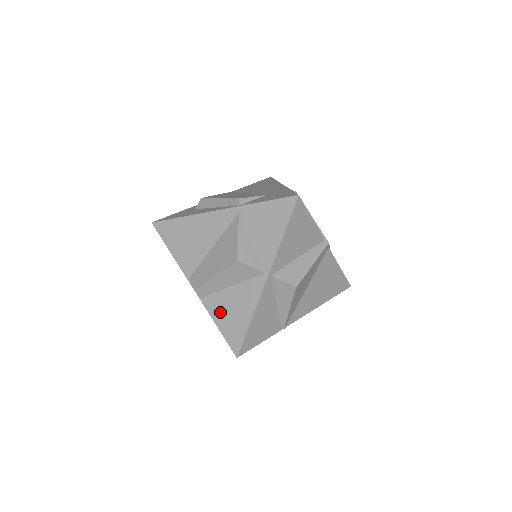
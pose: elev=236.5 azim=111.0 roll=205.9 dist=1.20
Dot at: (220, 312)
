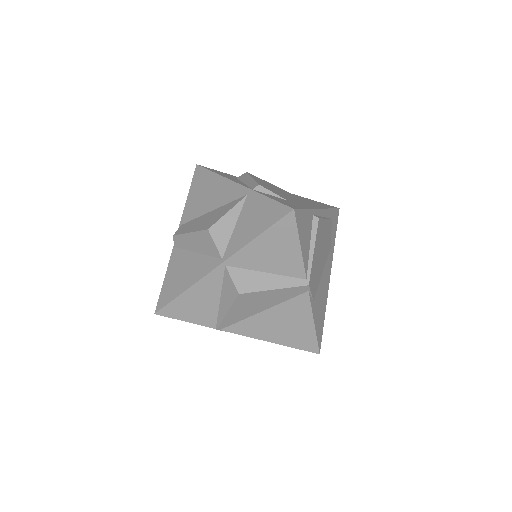
Dot at: (175, 268)
